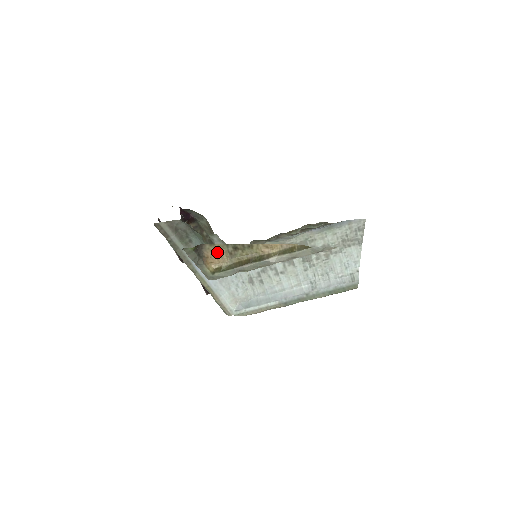
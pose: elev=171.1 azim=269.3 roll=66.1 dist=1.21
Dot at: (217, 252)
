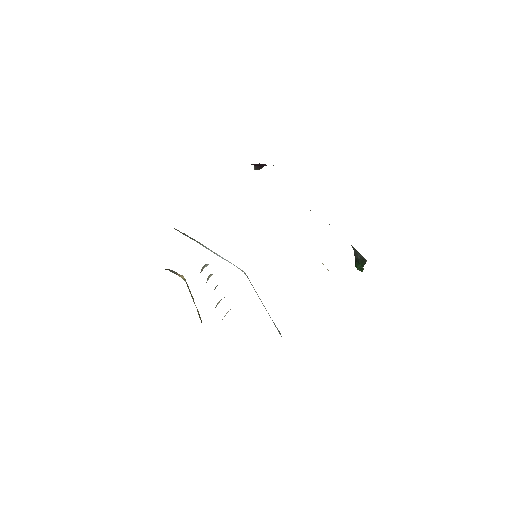
Dot at: occluded
